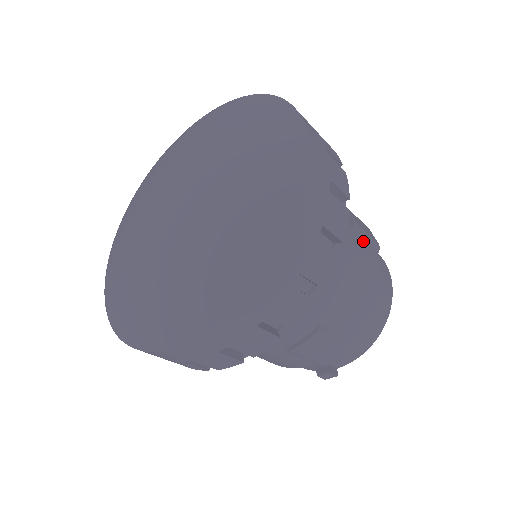
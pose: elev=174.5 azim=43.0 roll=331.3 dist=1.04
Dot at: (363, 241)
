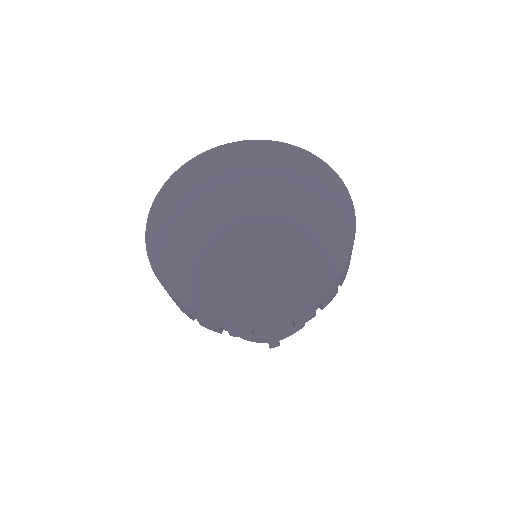
Dot at: occluded
